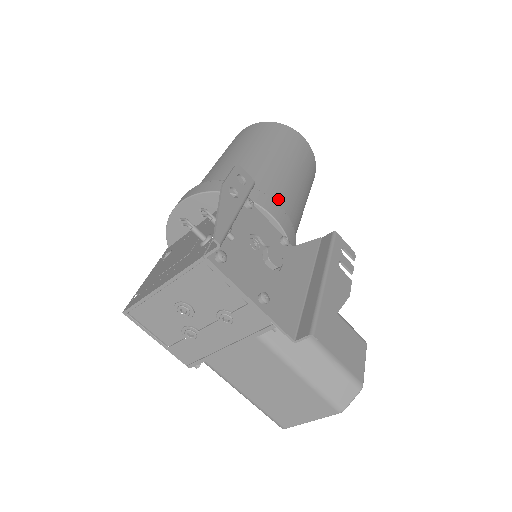
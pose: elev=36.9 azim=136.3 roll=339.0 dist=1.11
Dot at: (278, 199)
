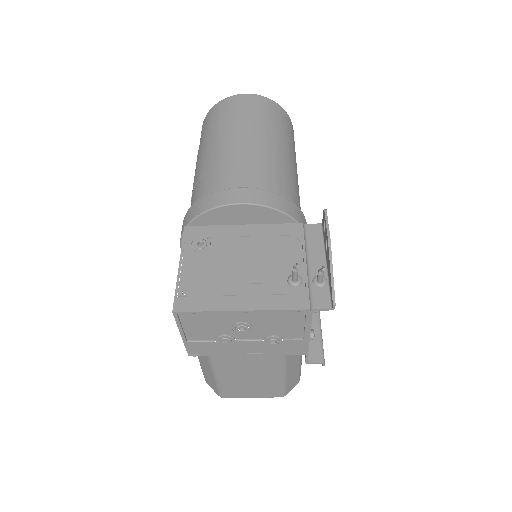
Dot at: occluded
